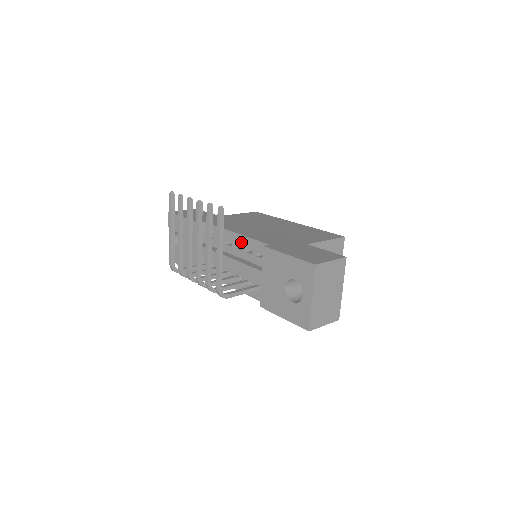
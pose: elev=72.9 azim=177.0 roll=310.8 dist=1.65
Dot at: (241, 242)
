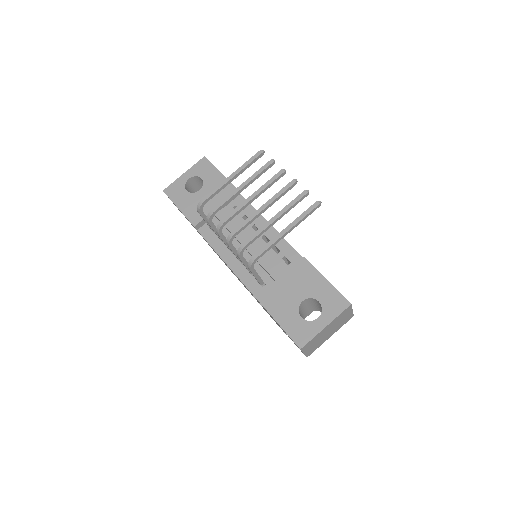
Dot at: (273, 237)
